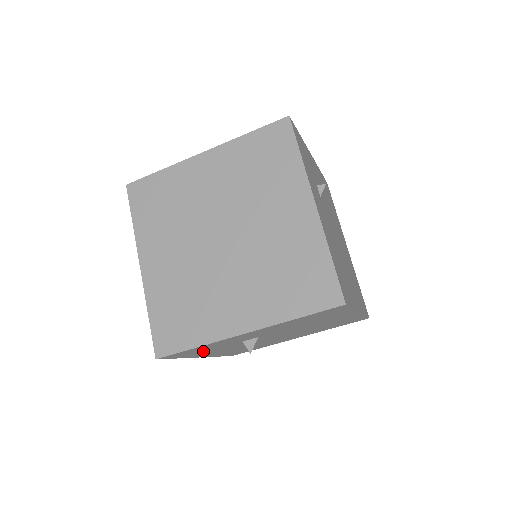
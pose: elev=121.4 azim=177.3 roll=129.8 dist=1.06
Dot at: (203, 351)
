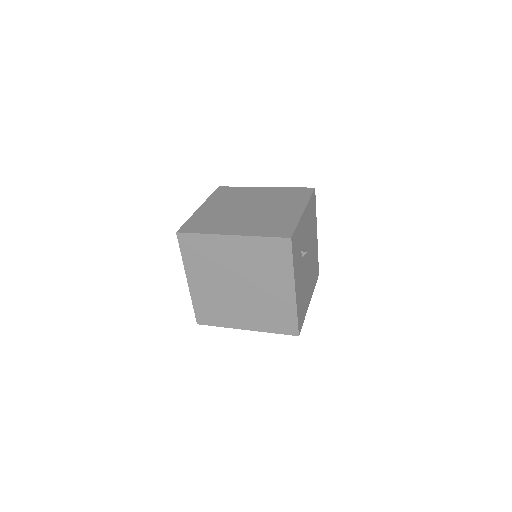
Dot at: occluded
